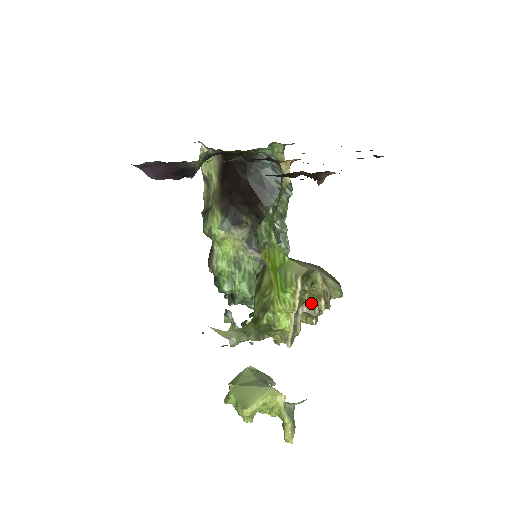
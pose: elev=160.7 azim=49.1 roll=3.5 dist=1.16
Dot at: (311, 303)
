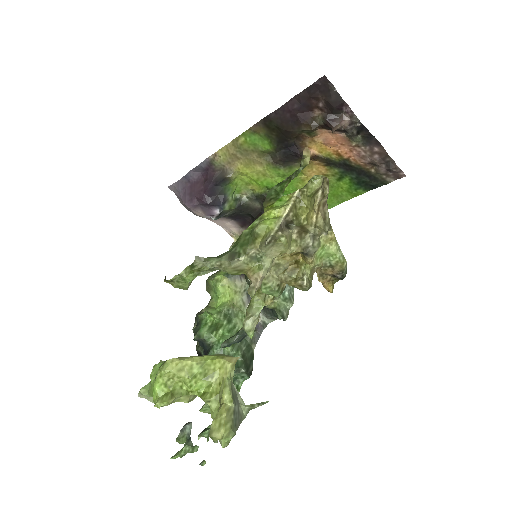
Dot at: (306, 226)
